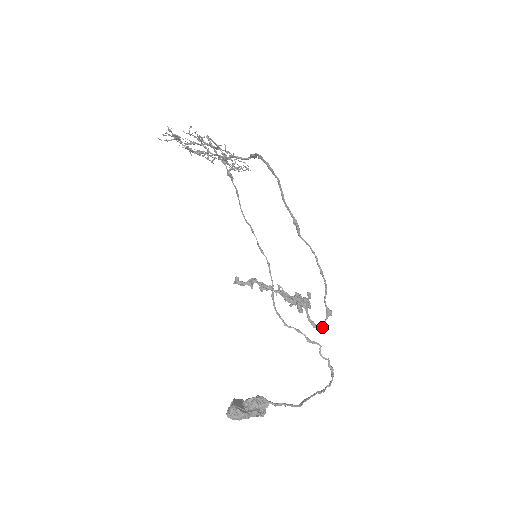
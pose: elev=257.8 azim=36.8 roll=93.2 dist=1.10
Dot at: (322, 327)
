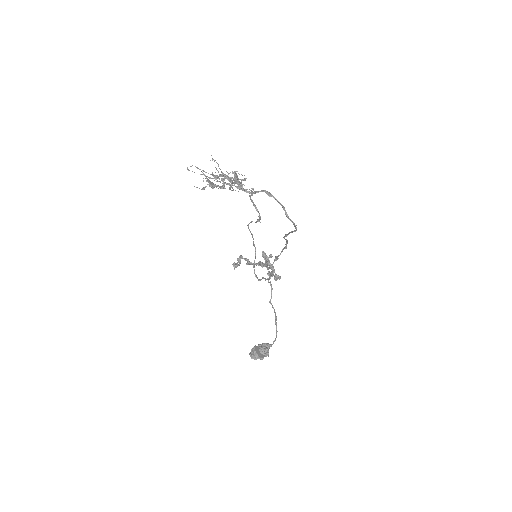
Dot at: occluded
